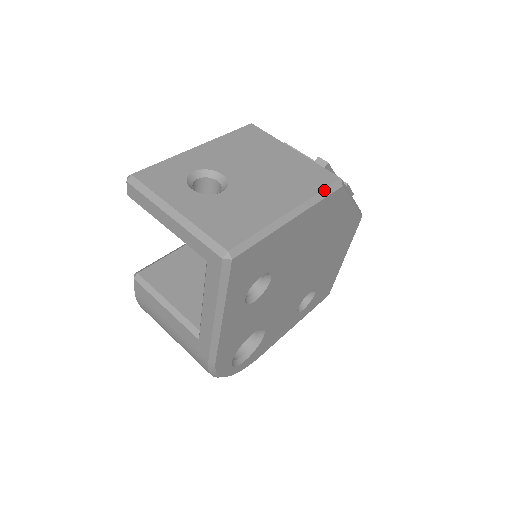
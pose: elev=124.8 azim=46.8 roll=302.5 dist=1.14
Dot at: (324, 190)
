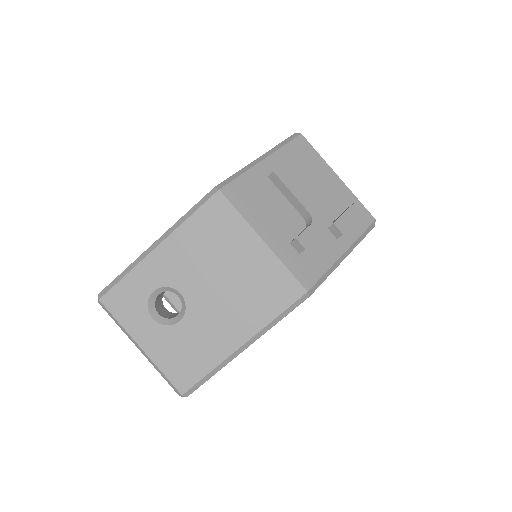
Dot at: (283, 312)
